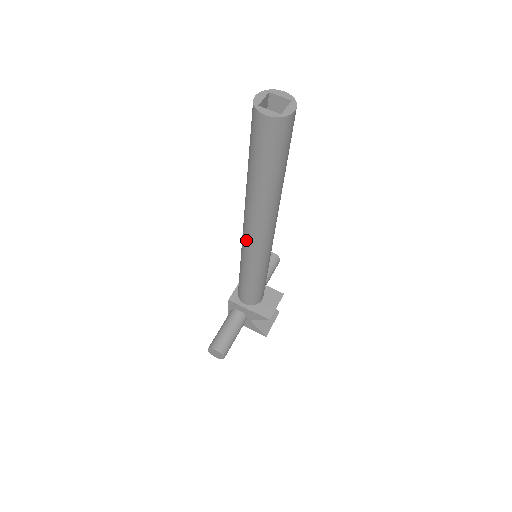
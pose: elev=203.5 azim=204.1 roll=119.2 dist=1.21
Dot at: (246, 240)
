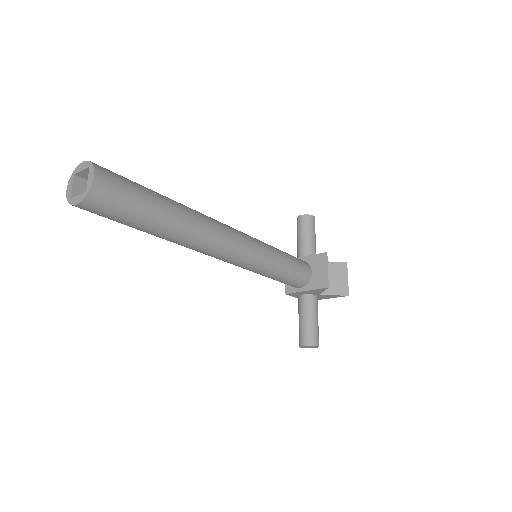
Dot at: occluded
